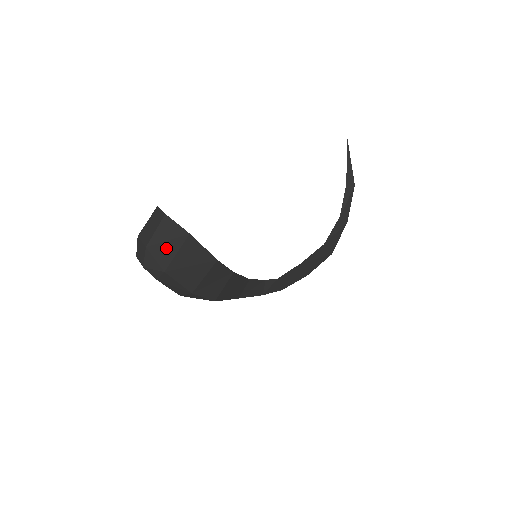
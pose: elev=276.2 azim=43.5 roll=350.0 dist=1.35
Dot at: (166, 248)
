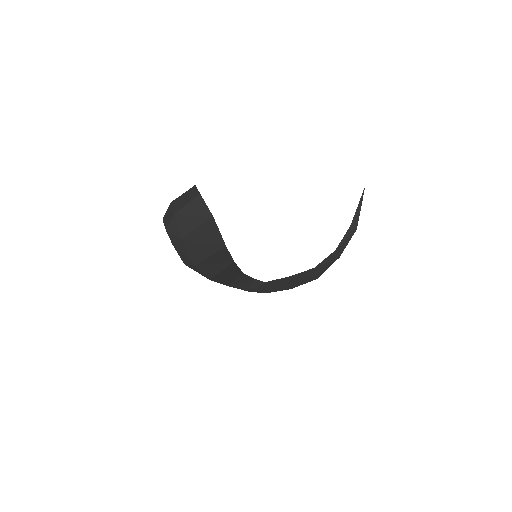
Dot at: (190, 221)
